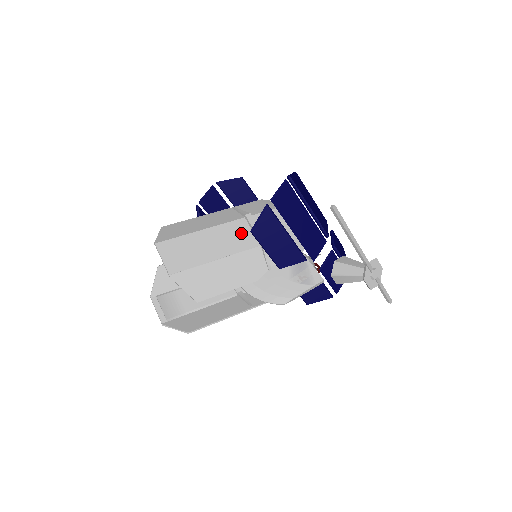
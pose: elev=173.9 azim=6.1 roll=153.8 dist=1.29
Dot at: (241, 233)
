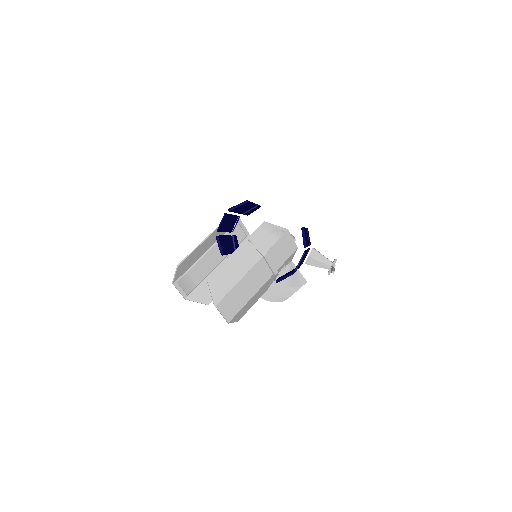
Dot at: (262, 271)
